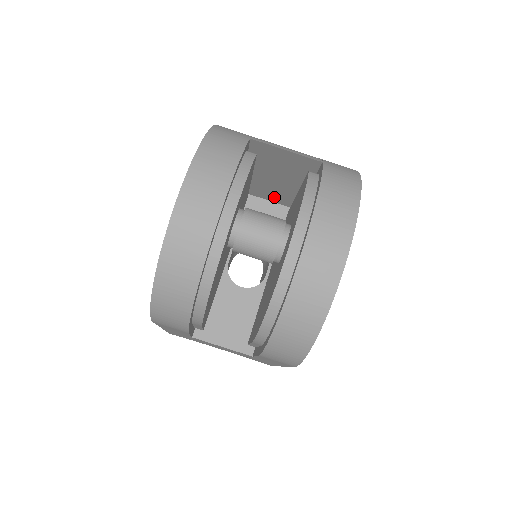
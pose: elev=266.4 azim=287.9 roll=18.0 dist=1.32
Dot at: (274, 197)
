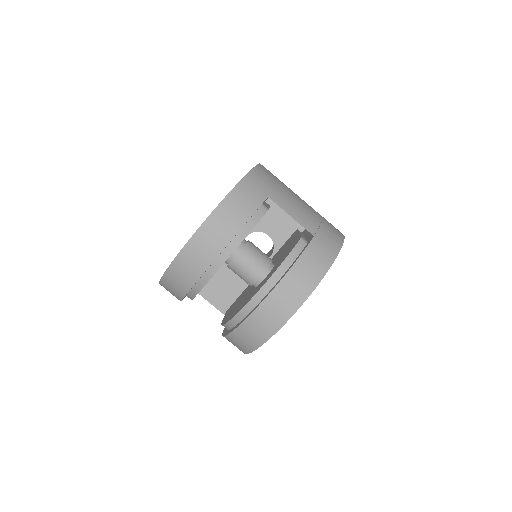
Dot at: occluded
